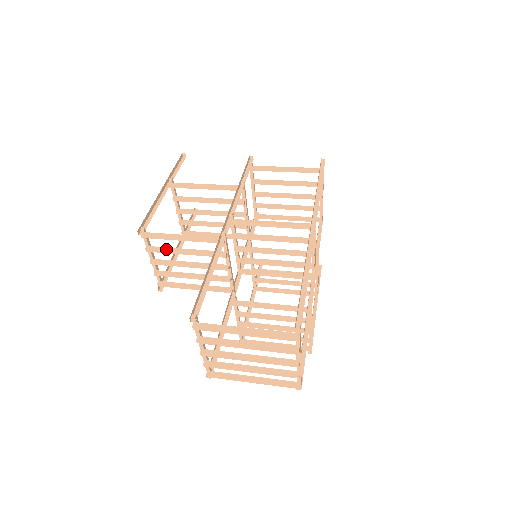
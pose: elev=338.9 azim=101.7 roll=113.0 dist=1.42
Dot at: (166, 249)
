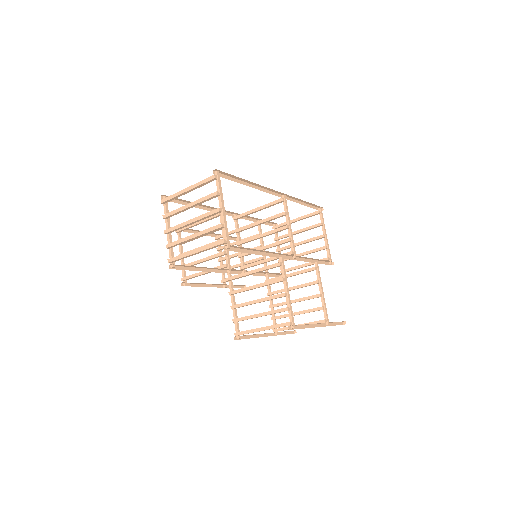
Dot at: occluded
